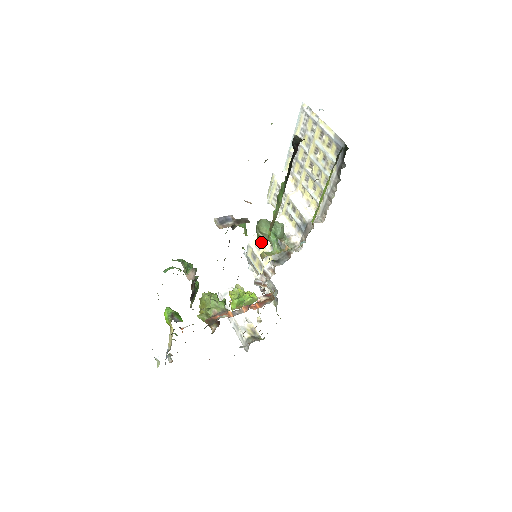
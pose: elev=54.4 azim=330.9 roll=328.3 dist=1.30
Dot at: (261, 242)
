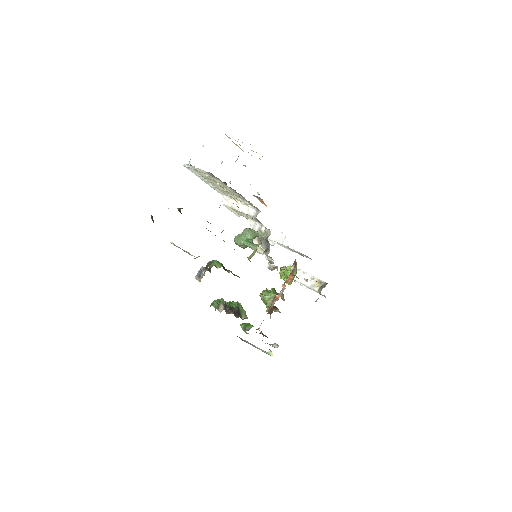
Dot at: occluded
